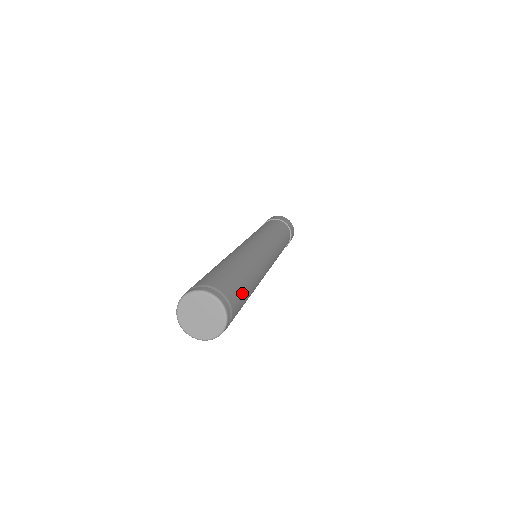
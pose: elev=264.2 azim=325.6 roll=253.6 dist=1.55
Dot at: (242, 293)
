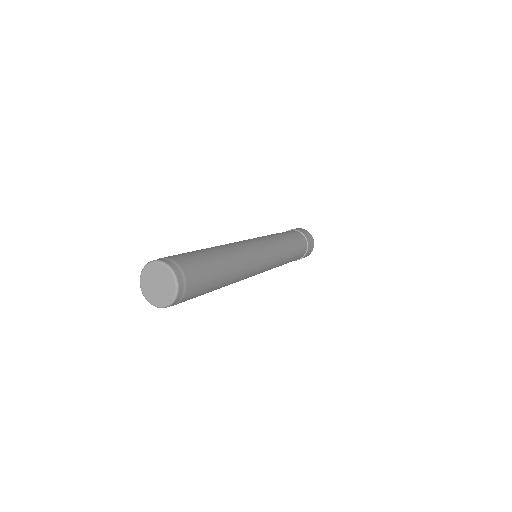
Dot at: (208, 279)
